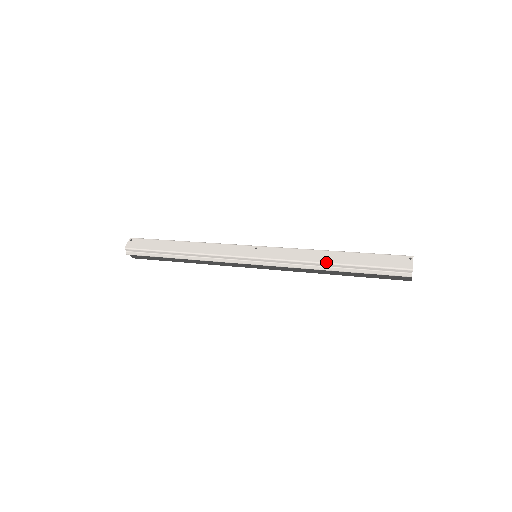
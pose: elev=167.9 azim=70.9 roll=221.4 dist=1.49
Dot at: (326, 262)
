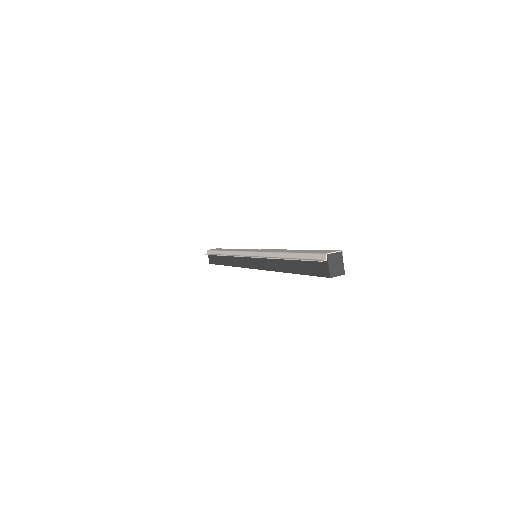
Dot at: (281, 252)
